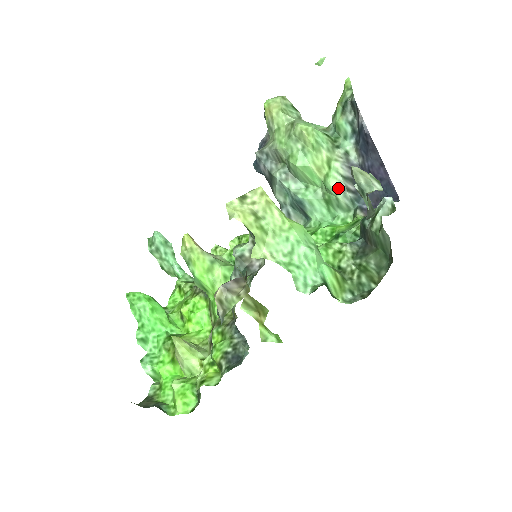
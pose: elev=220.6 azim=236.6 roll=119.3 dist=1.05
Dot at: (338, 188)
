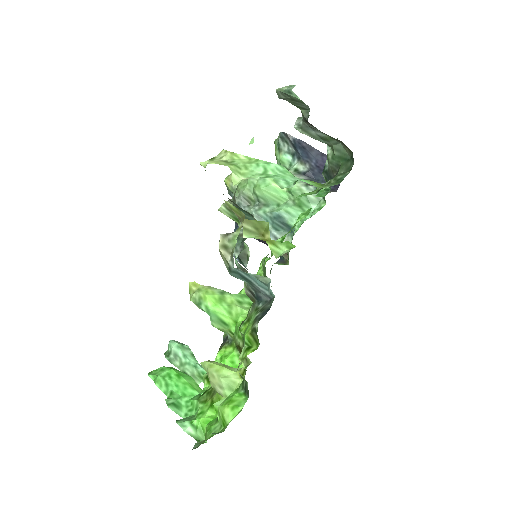
Dot at: (300, 186)
